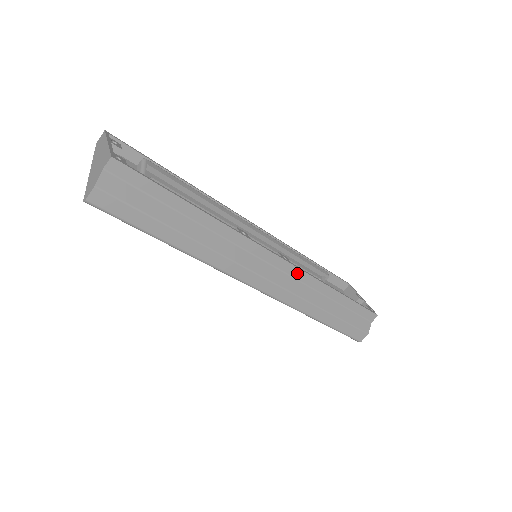
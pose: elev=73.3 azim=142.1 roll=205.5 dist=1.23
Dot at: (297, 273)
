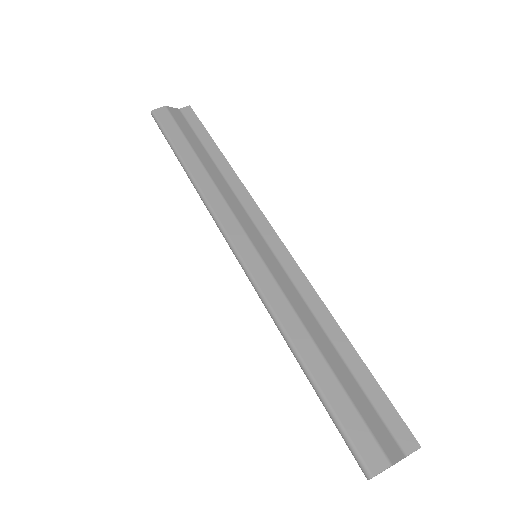
Dot at: (293, 271)
